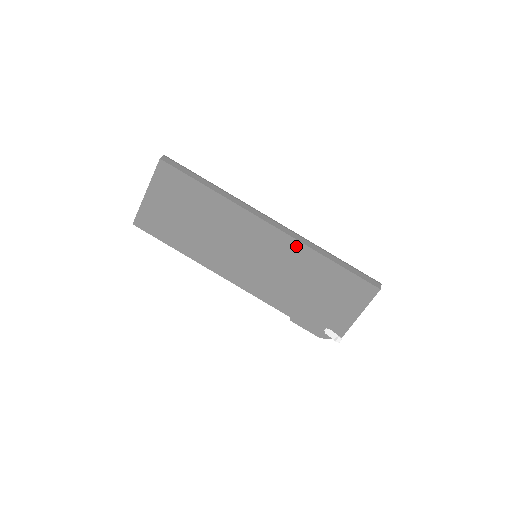
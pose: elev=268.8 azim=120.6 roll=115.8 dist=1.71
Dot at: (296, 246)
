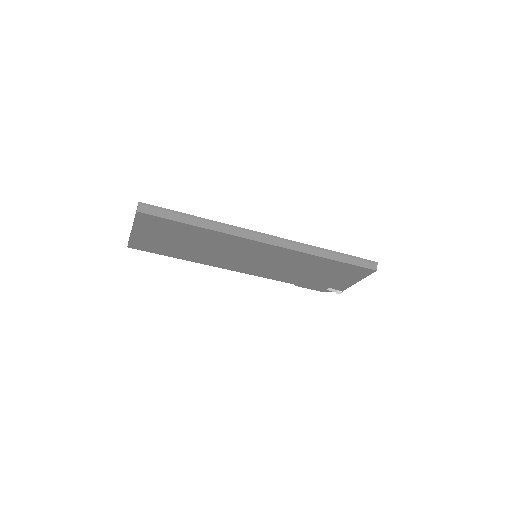
Dot at: (294, 253)
